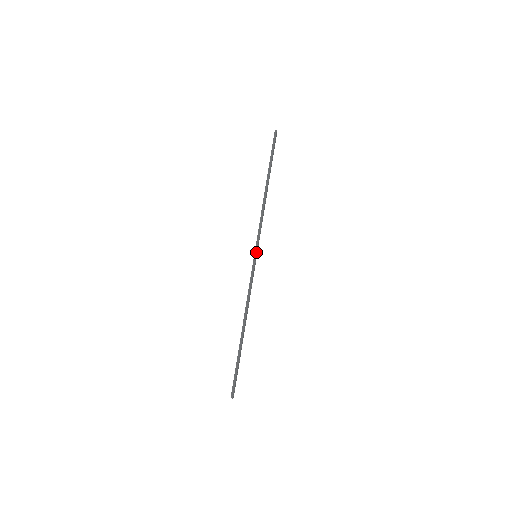
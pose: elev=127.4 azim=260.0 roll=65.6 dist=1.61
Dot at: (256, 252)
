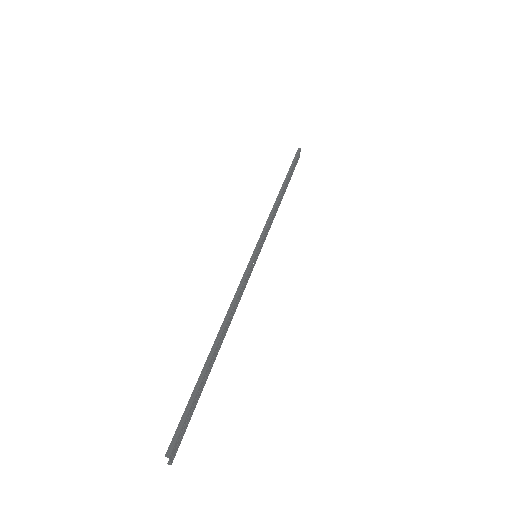
Dot at: (257, 248)
